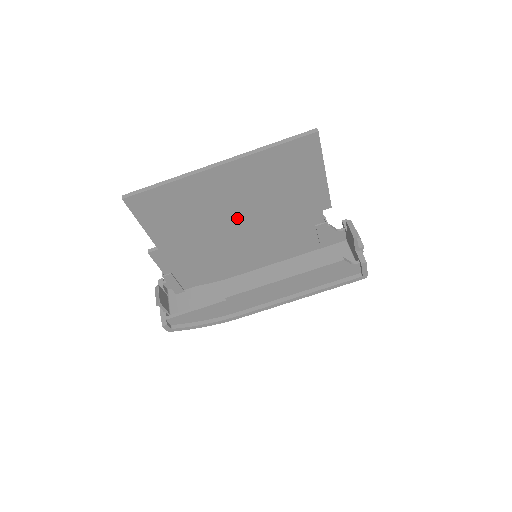
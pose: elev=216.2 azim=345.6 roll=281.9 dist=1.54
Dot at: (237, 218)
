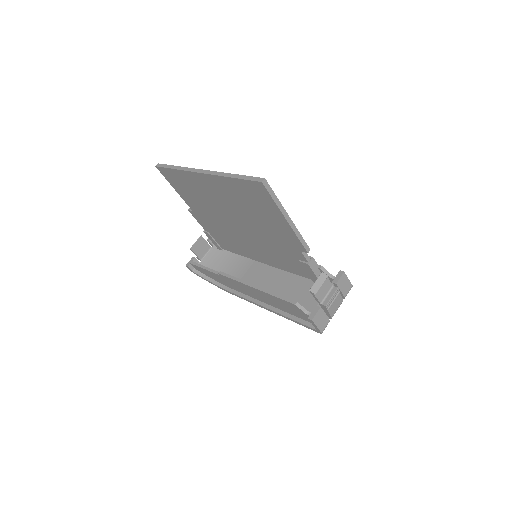
Dot at: (234, 218)
